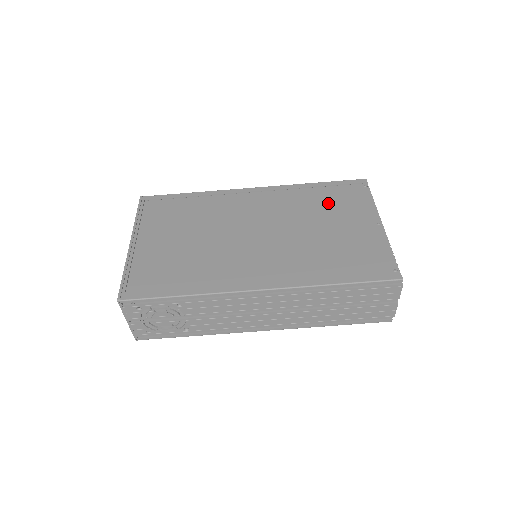
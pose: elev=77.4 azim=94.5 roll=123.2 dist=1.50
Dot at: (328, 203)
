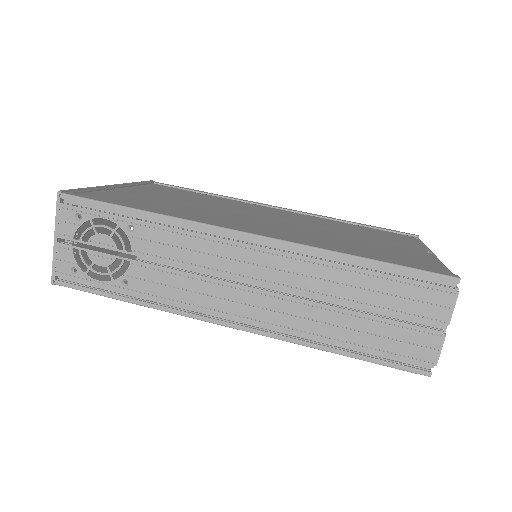
Dot at: (365, 231)
